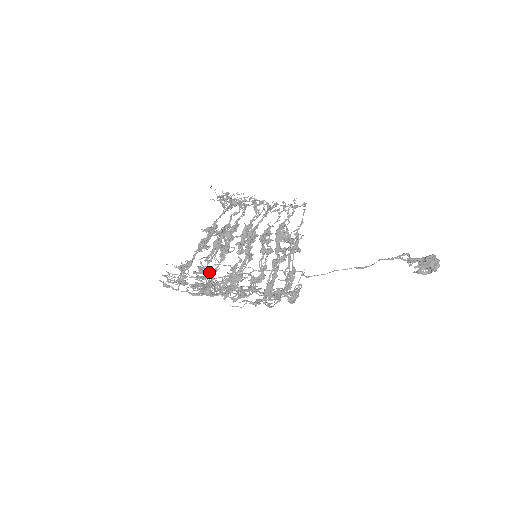
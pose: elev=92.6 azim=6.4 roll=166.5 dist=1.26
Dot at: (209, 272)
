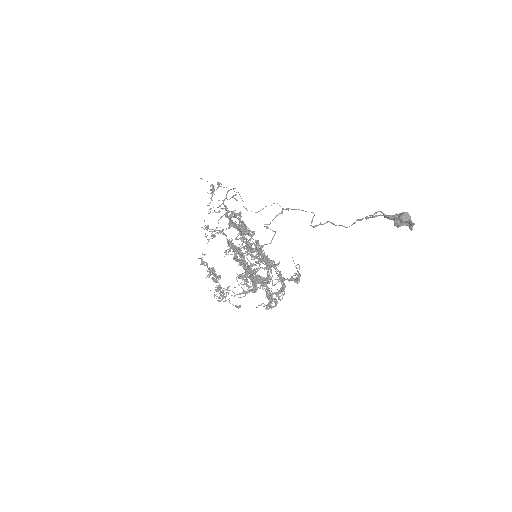
Dot at: occluded
